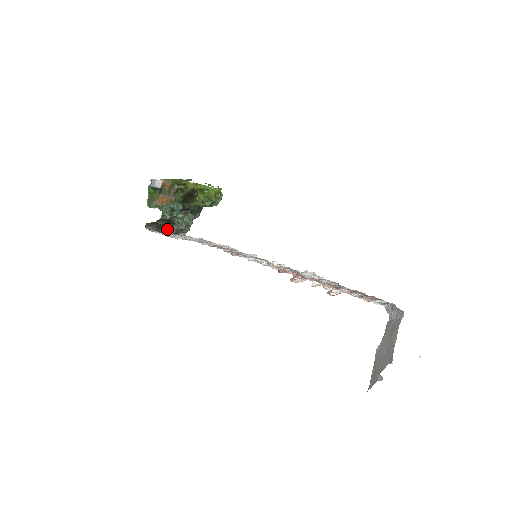
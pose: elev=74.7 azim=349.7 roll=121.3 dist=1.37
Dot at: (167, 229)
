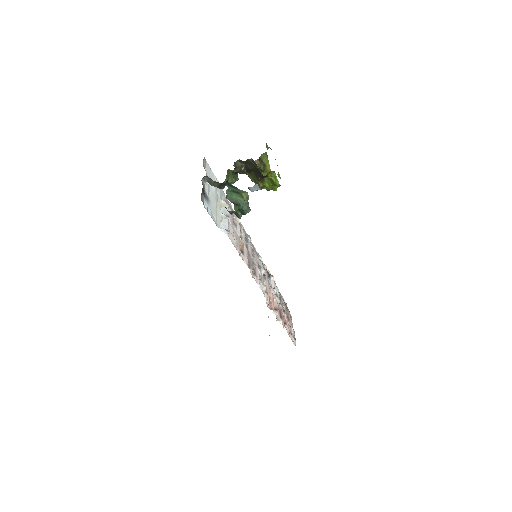
Dot at: (206, 176)
